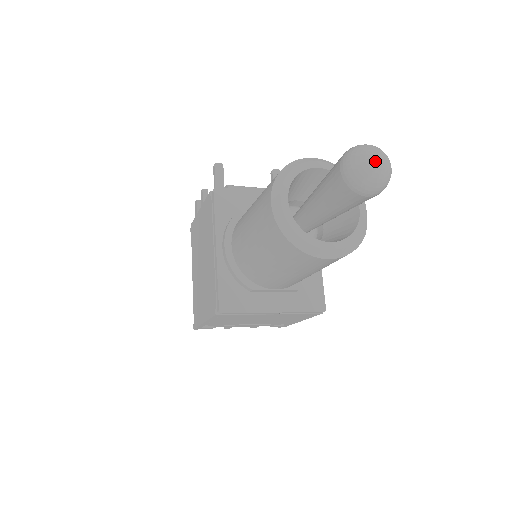
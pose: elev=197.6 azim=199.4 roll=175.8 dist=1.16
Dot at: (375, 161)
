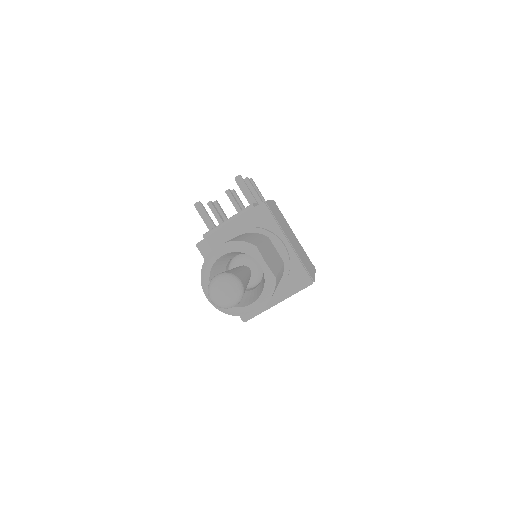
Dot at: (220, 297)
